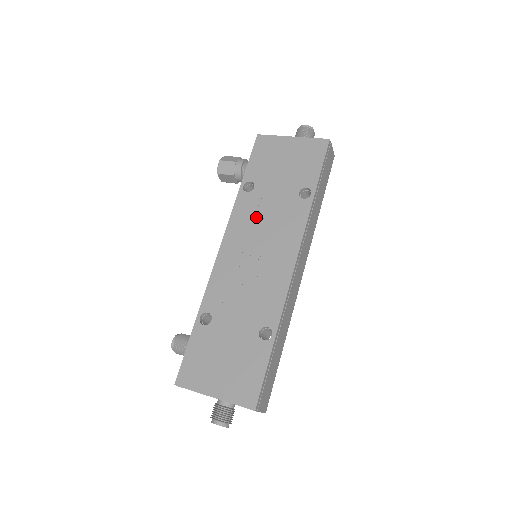
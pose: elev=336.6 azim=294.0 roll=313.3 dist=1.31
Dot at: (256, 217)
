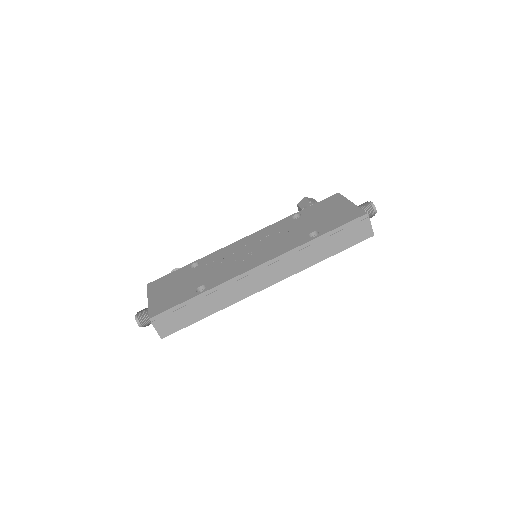
Dot at: (277, 233)
